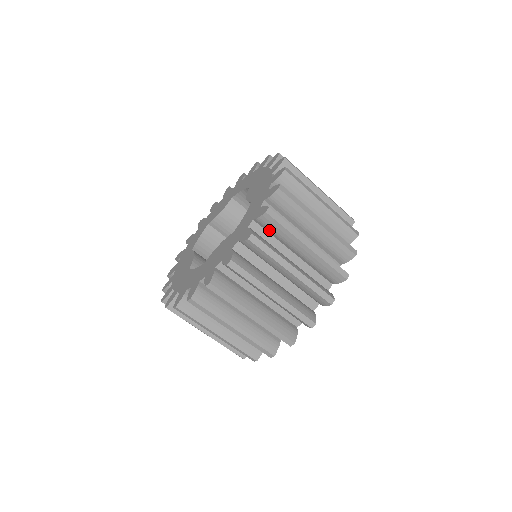
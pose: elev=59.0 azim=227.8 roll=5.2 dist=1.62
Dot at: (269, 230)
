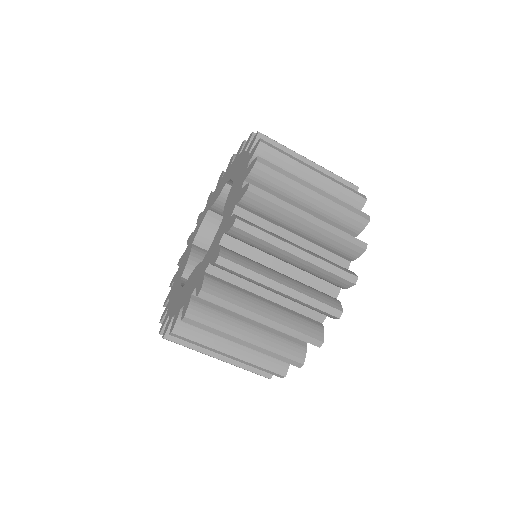
Dot at: occluded
